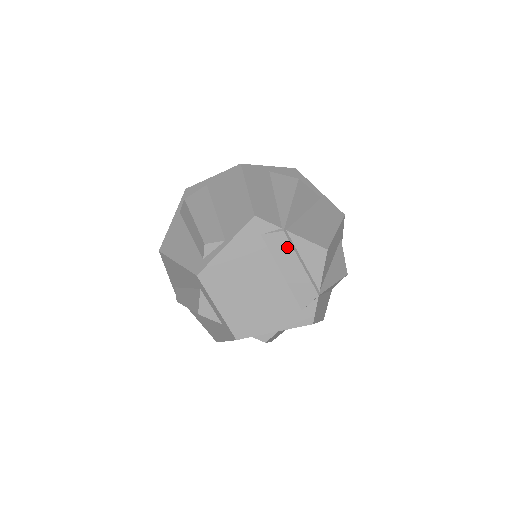
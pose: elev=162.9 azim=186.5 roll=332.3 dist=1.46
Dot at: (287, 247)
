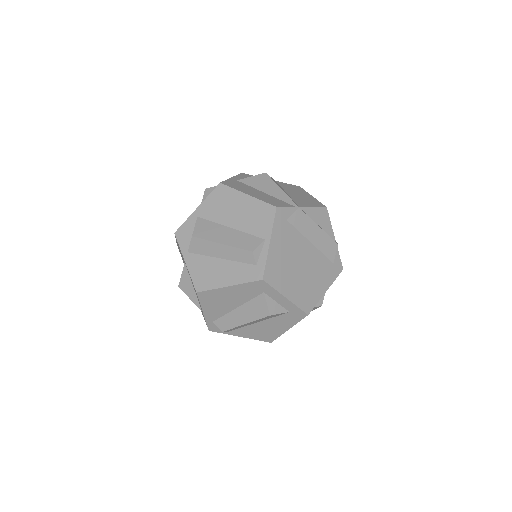
Dot at: (306, 219)
